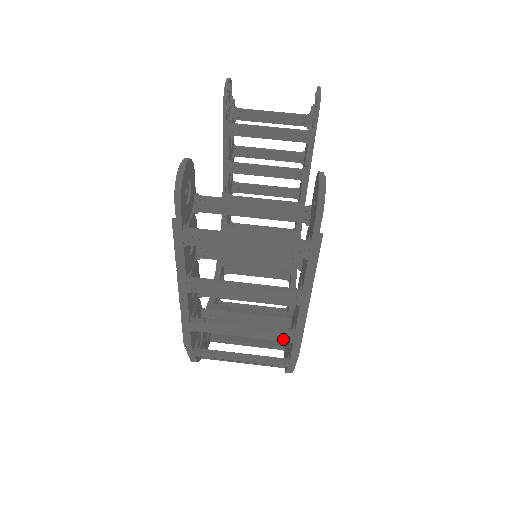
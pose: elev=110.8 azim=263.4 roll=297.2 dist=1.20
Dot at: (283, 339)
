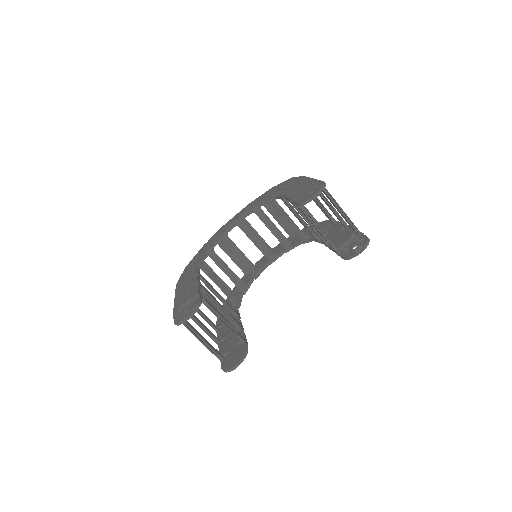
Dot at: occluded
